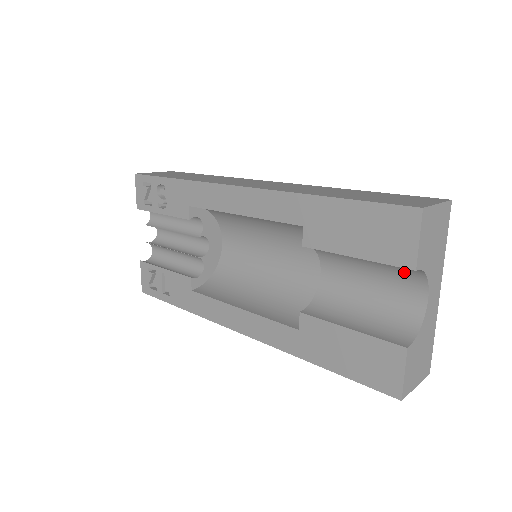
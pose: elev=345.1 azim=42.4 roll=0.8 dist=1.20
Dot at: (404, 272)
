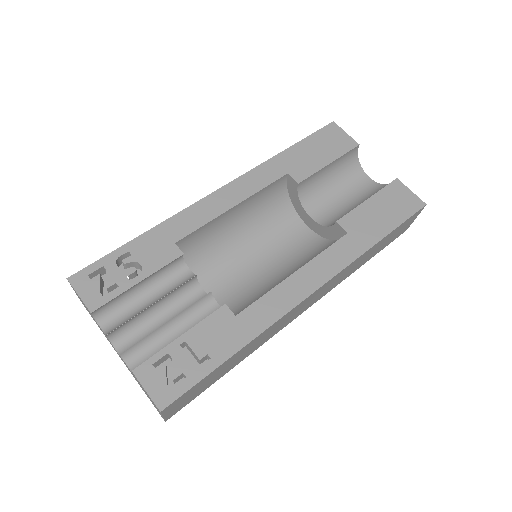
Dot at: (349, 169)
